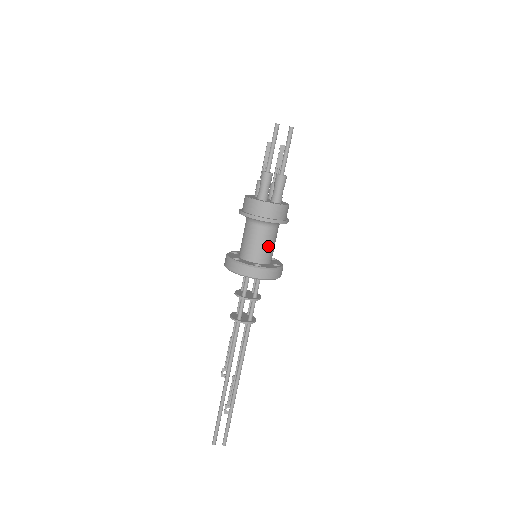
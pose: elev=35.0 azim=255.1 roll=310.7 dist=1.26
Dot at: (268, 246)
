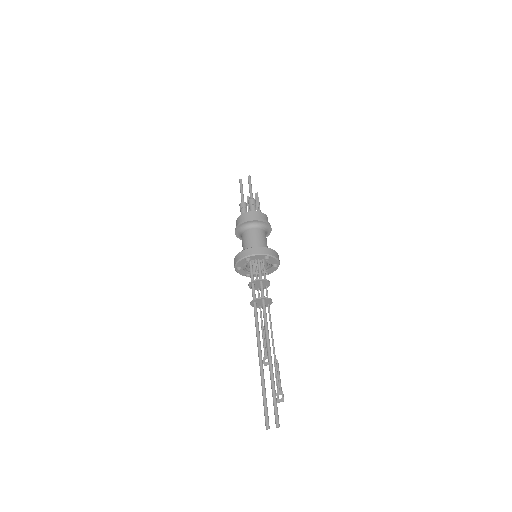
Dot at: (255, 240)
